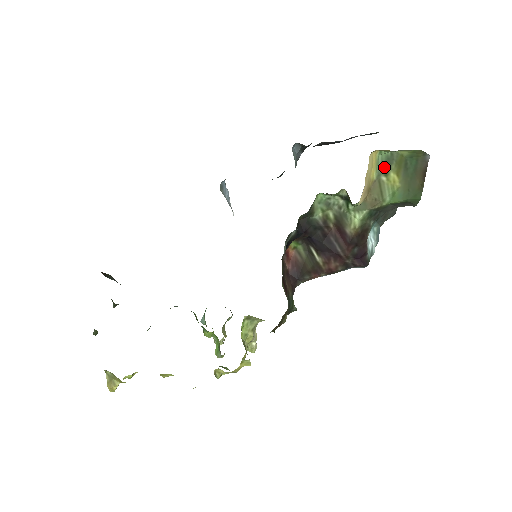
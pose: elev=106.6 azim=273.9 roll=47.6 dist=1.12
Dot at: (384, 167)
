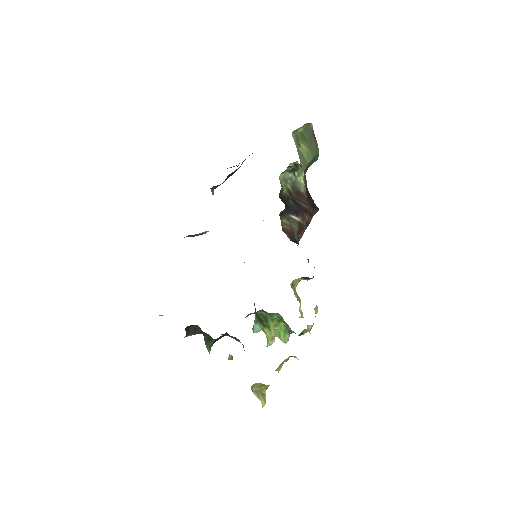
Dot at: (297, 142)
